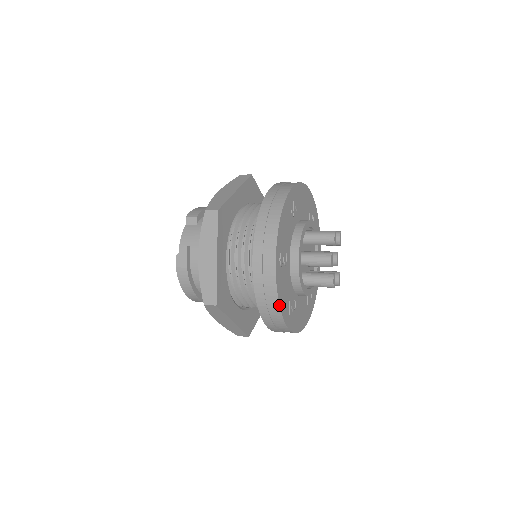
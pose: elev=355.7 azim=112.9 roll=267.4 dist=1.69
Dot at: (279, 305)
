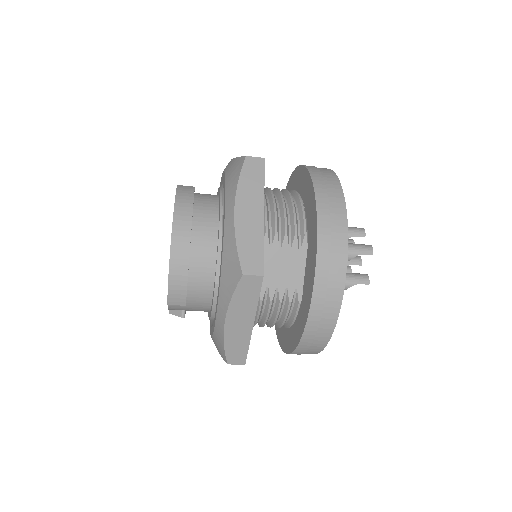
Dot at: occluded
